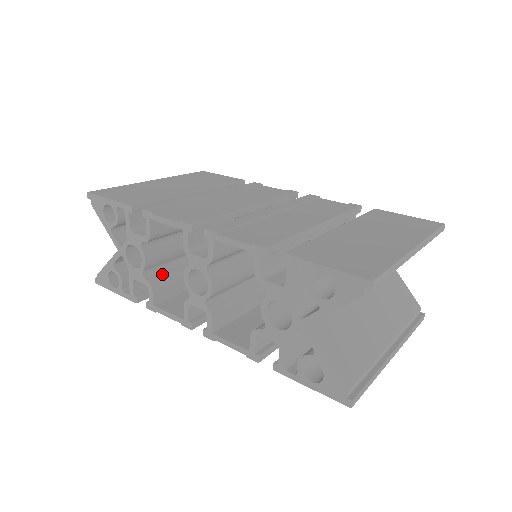
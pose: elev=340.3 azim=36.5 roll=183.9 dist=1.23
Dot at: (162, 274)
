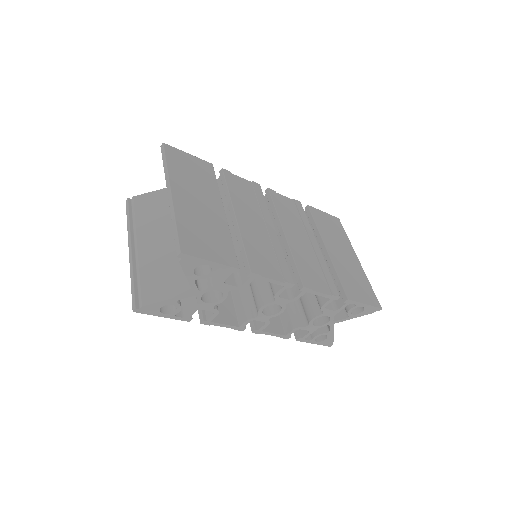
Dot at: occluded
